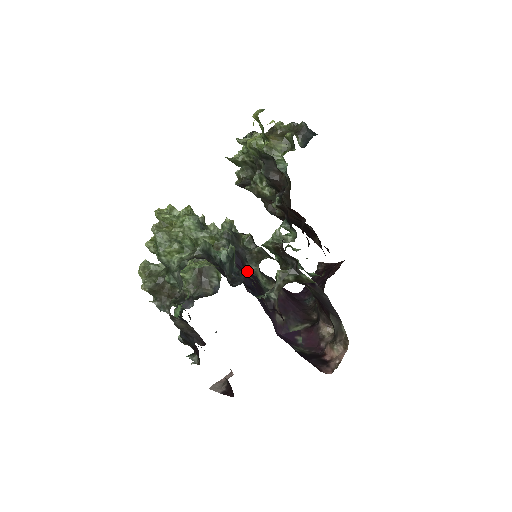
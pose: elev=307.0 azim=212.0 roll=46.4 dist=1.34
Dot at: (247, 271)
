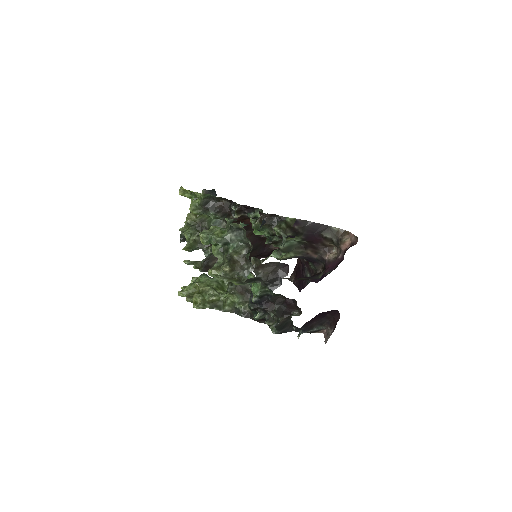
Dot at: occluded
